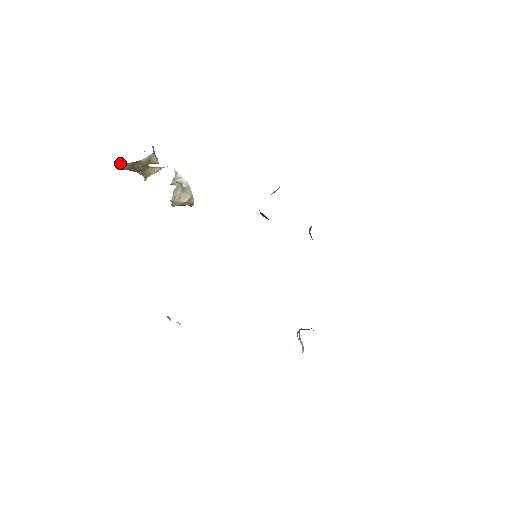
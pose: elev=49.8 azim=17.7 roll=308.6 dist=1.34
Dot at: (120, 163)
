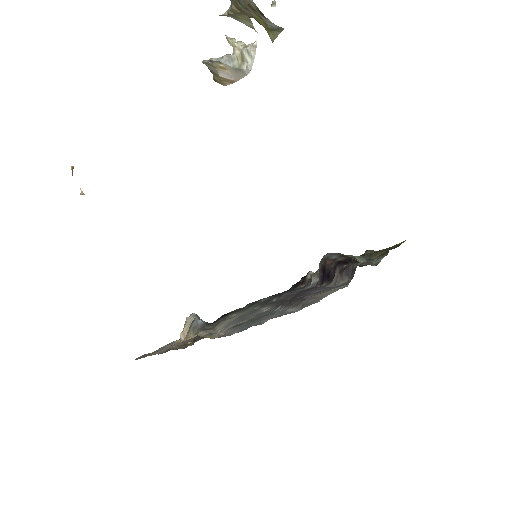
Dot at: out of frame
